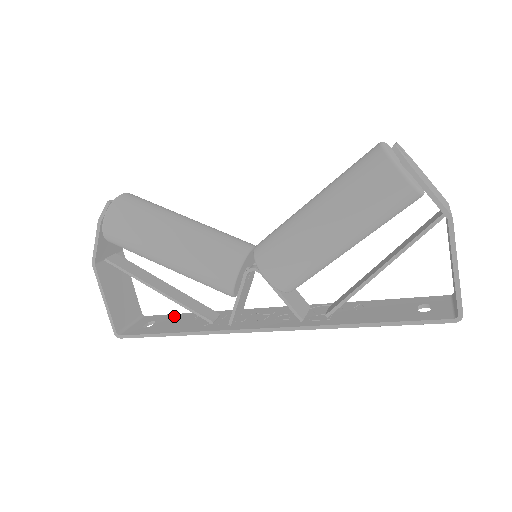
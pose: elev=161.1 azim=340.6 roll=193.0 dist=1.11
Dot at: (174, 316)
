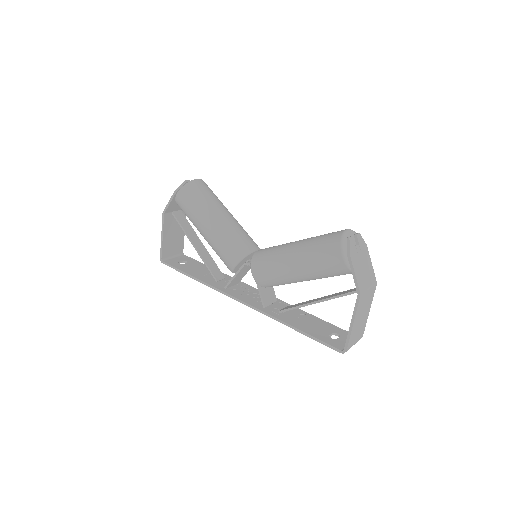
Dot at: (200, 264)
